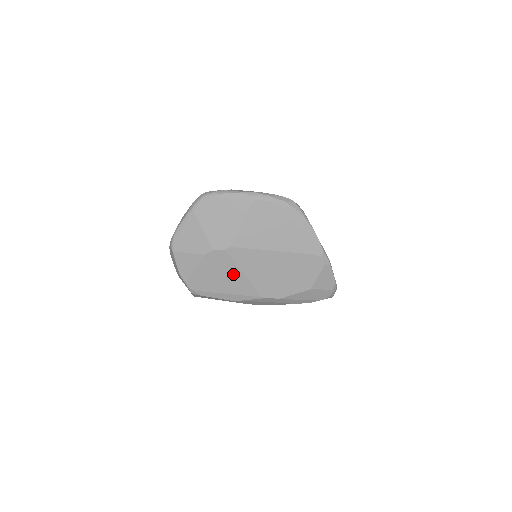
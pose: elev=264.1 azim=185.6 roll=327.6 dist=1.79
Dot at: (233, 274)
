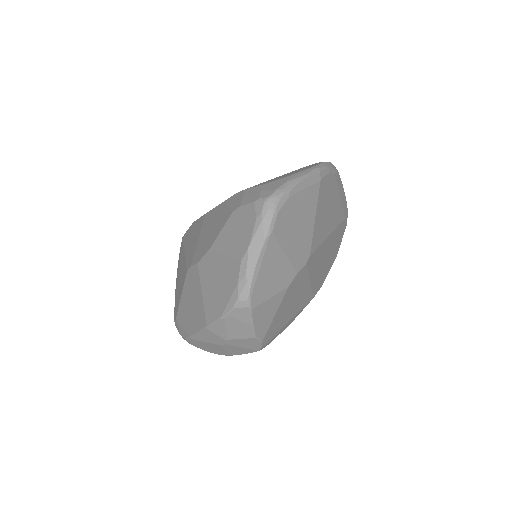
Dot at: (302, 290)
